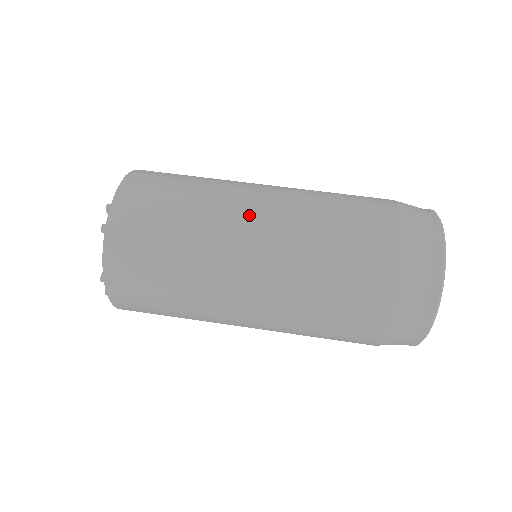
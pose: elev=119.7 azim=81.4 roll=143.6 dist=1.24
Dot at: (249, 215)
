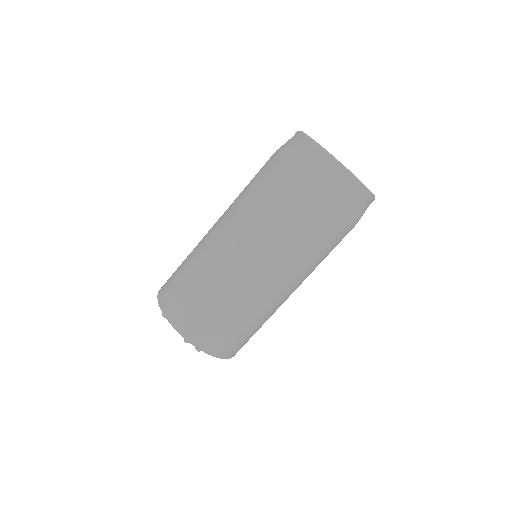
Dot at: (285, 295)
